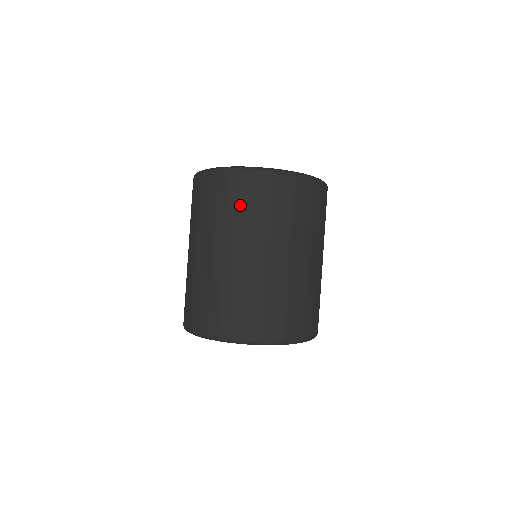
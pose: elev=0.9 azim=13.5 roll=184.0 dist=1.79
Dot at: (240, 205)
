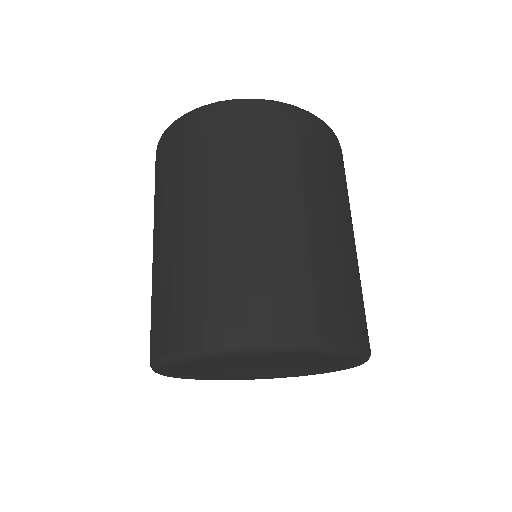
Dot at: (202, 150)
